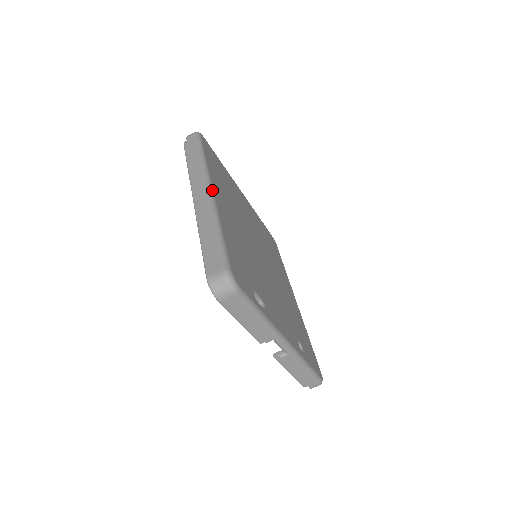
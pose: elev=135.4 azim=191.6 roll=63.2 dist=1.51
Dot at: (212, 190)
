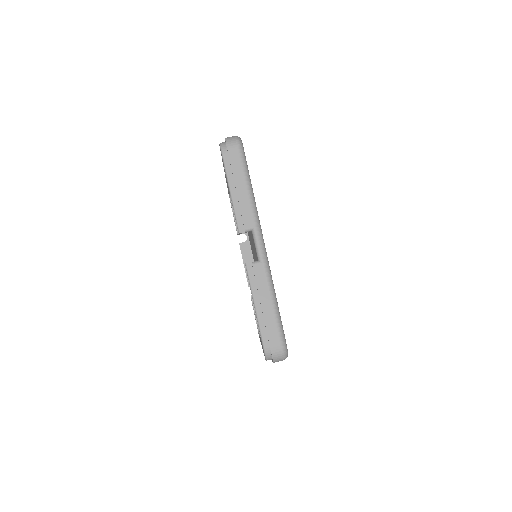
Dot at: occluded
